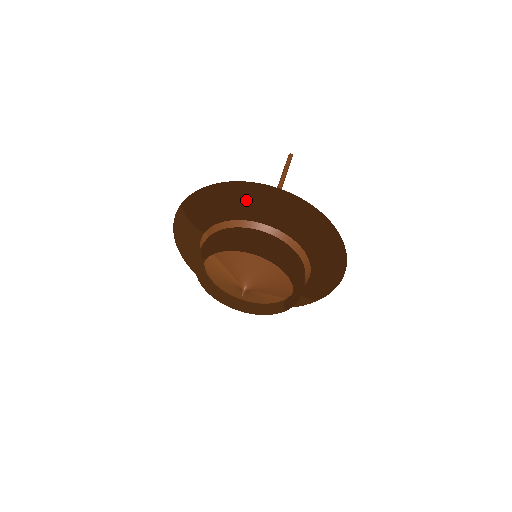
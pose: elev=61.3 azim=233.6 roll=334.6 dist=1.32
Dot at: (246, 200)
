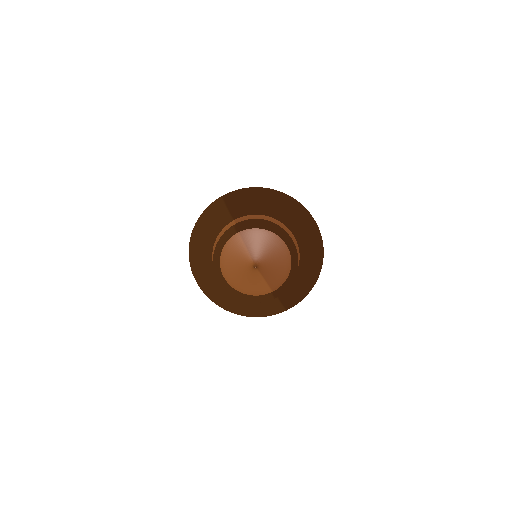
Dot at: (280, 201)
